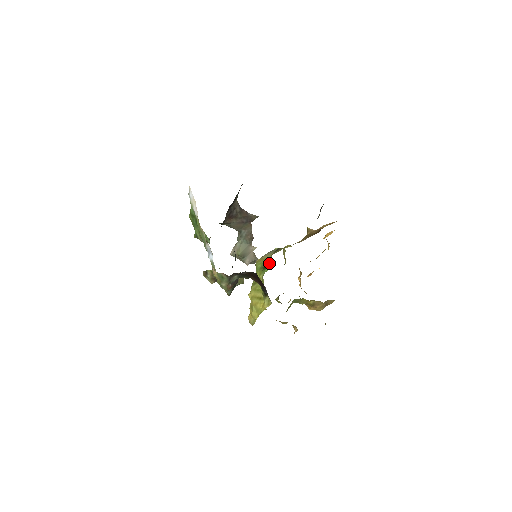
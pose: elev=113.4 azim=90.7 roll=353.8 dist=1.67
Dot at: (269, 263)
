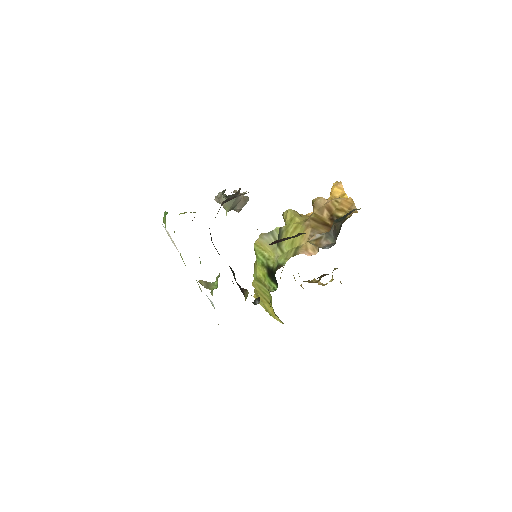
Dot at: (275, 280)
